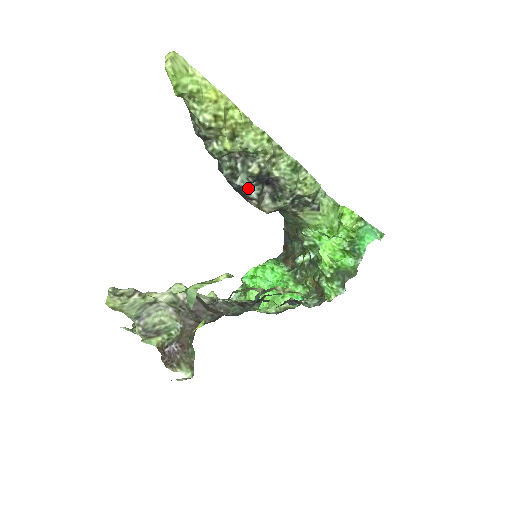
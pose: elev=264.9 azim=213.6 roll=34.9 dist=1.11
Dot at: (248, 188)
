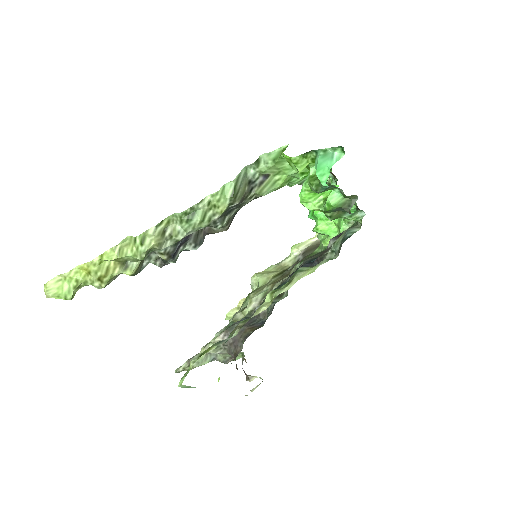
Dot at: (185, 250)
